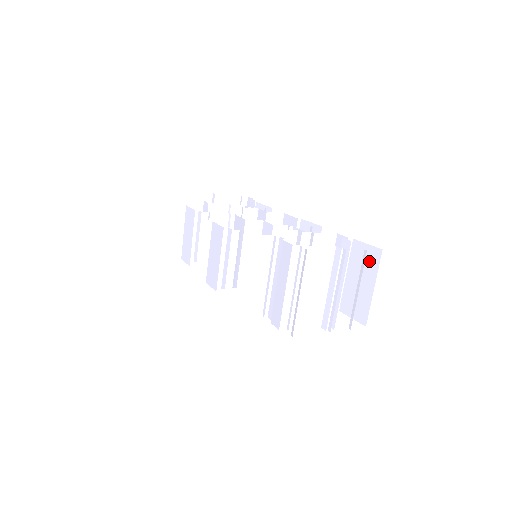
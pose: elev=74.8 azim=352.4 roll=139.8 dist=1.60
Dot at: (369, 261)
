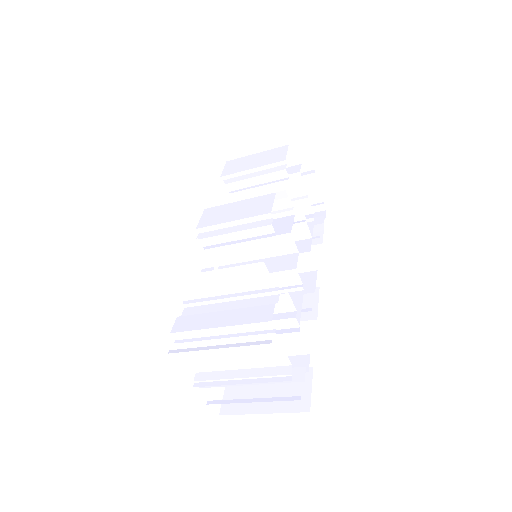
Dot at: occluded
